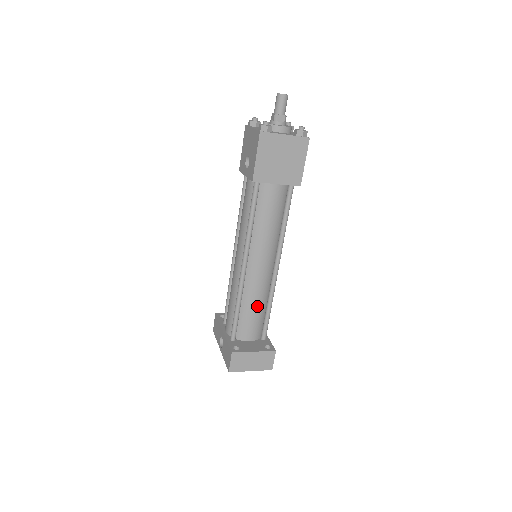
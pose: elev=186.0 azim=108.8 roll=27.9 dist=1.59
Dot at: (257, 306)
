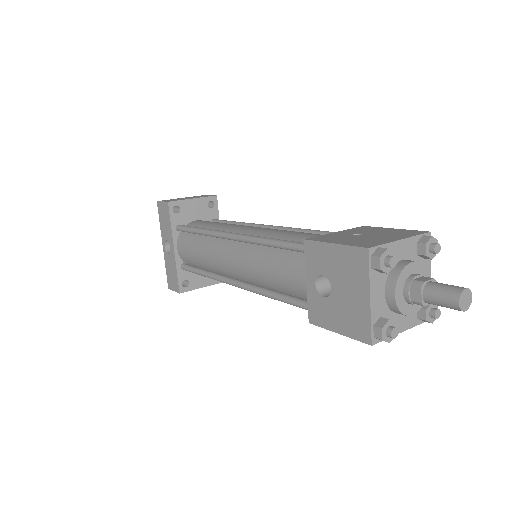
Dot at: occluded
